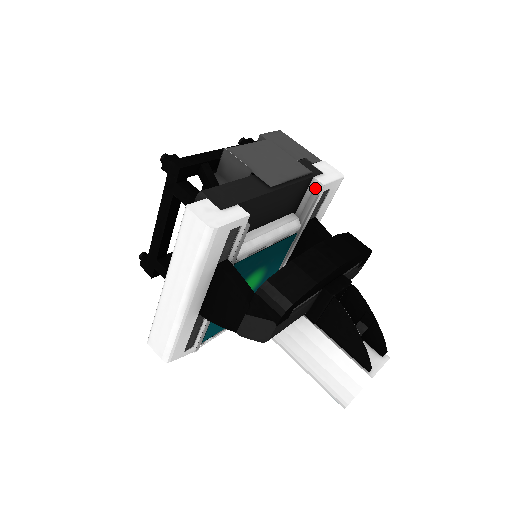
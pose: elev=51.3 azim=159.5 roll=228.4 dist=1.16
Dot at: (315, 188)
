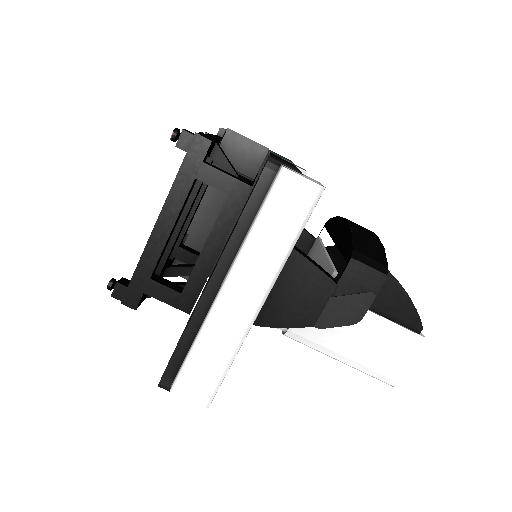
Dot at: occluded
